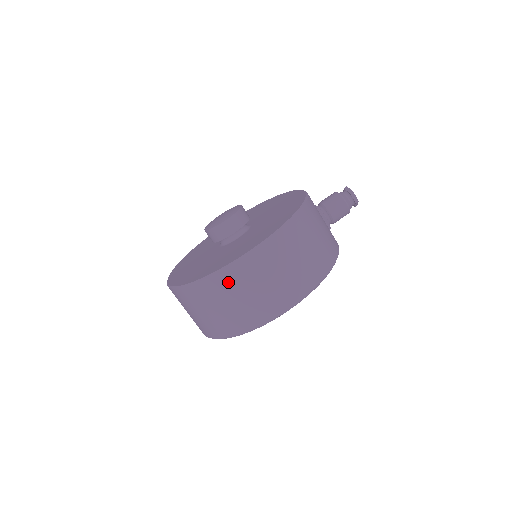
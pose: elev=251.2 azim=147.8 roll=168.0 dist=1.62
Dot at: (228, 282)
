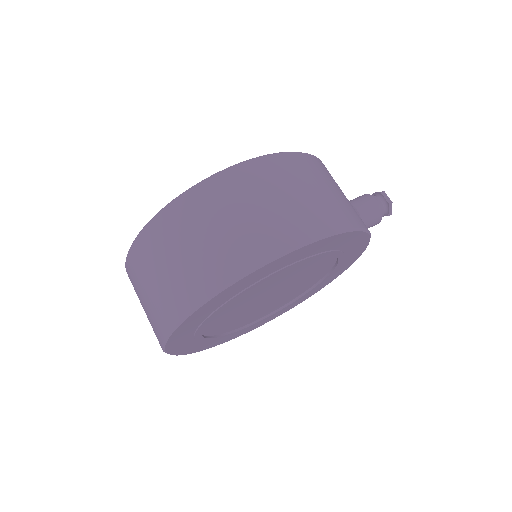
Dot at: (205, 201)
